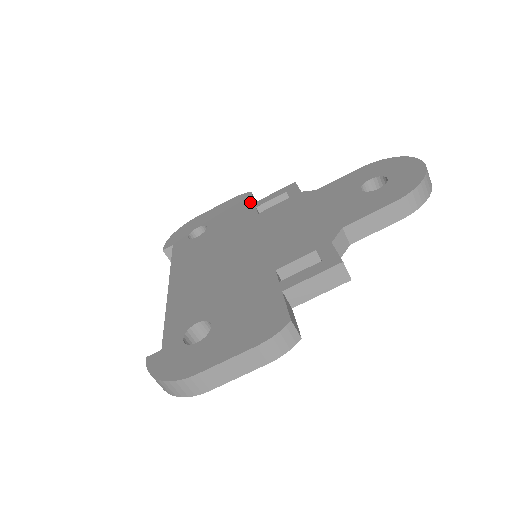
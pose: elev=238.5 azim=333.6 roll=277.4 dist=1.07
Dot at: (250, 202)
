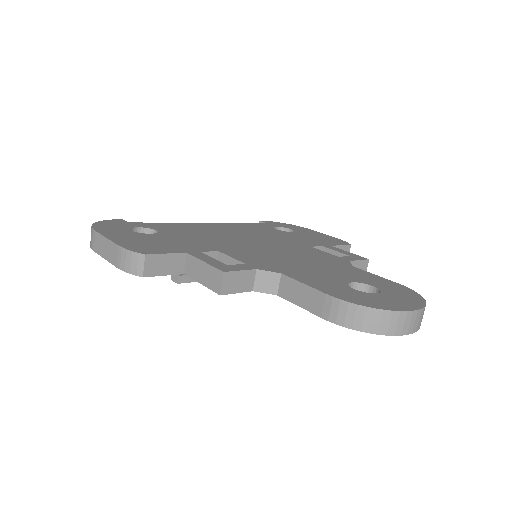
Dot at: (331, 244)
